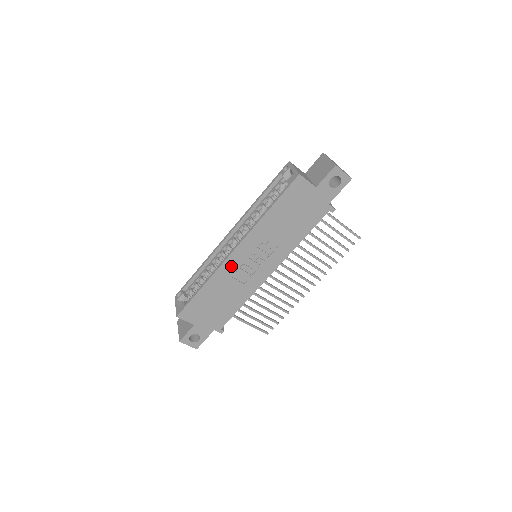
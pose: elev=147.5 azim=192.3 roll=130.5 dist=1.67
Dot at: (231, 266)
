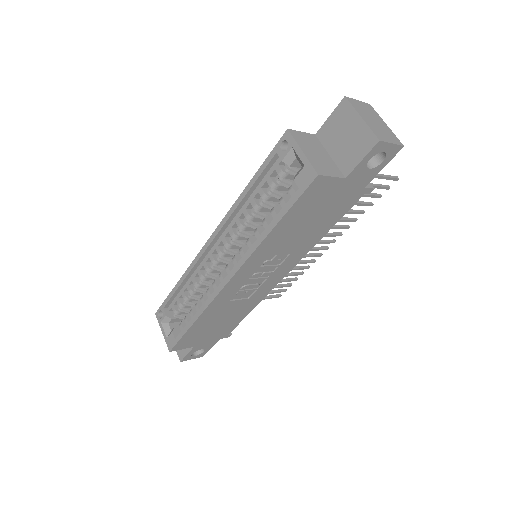
Dot at: (228, 294)
